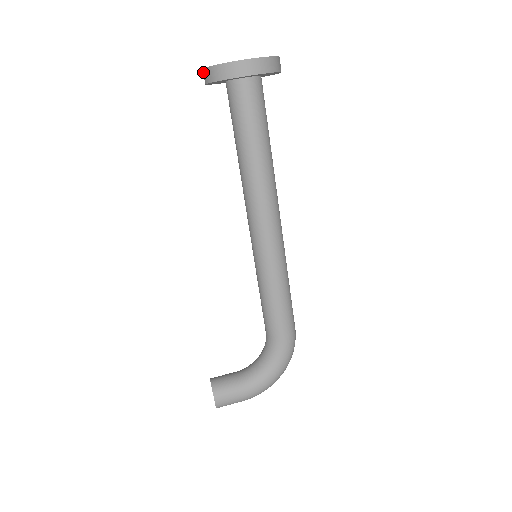
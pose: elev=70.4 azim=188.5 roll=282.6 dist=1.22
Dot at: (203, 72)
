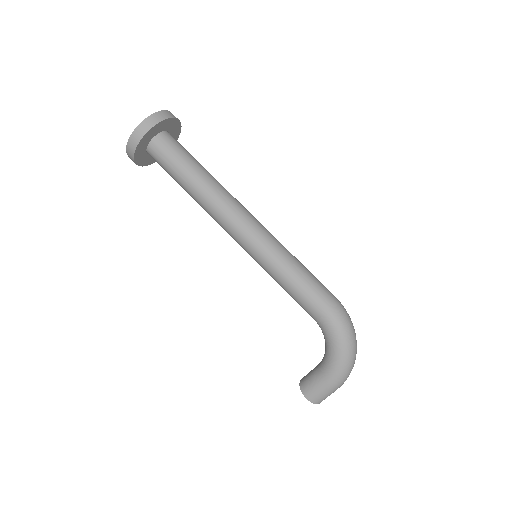
Dot at: occluded
